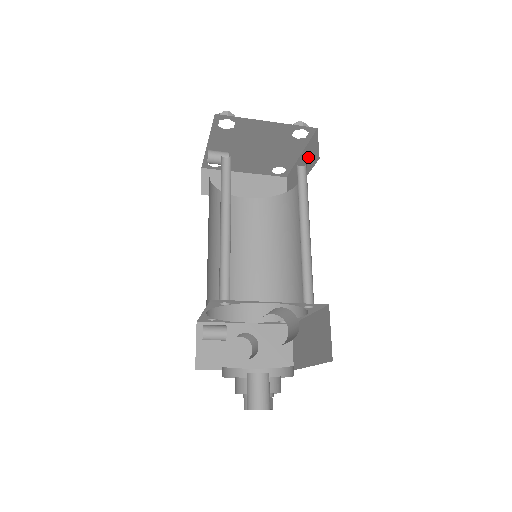
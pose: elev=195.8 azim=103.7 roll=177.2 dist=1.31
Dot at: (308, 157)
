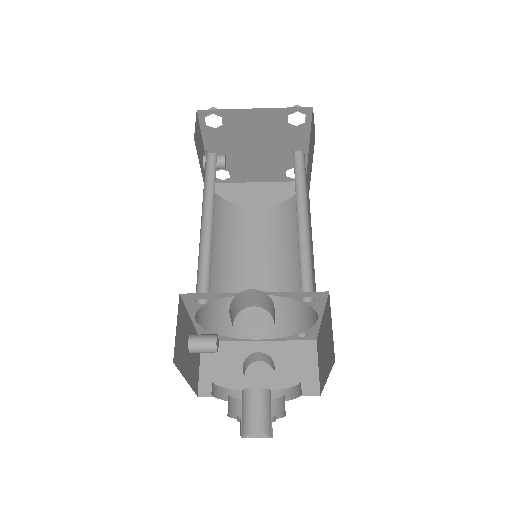
Dot at: (311, 143)
